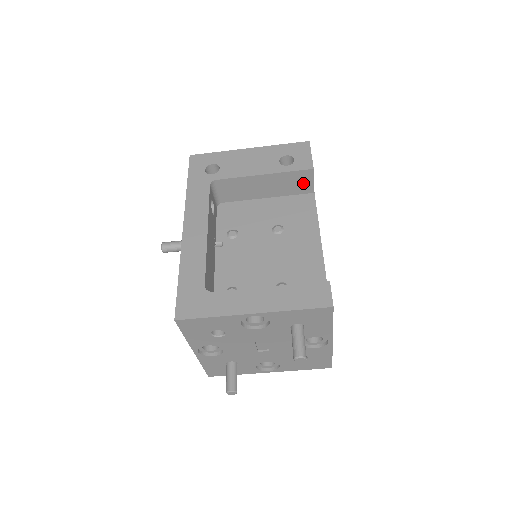
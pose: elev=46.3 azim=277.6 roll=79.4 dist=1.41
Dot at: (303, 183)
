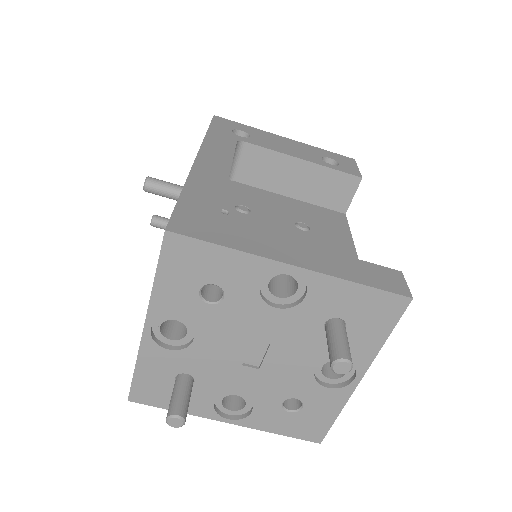
Dot at: (340, 194)
